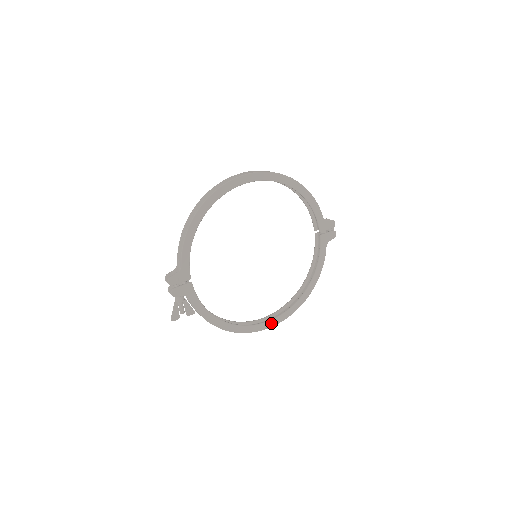
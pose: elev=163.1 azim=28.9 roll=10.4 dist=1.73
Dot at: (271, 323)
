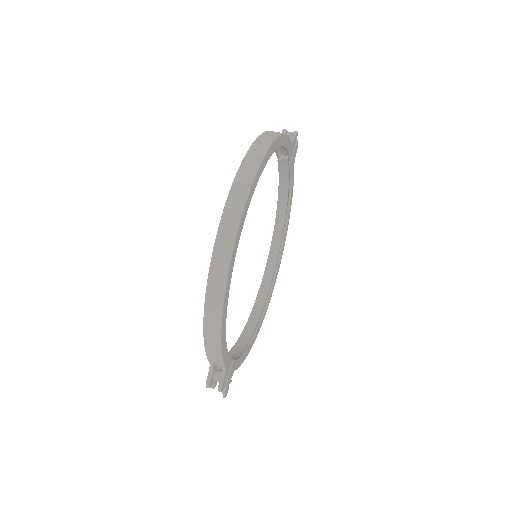
Dot at: (274, 282)
